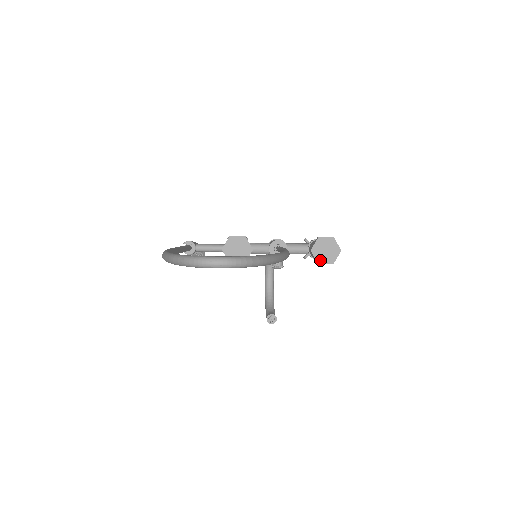
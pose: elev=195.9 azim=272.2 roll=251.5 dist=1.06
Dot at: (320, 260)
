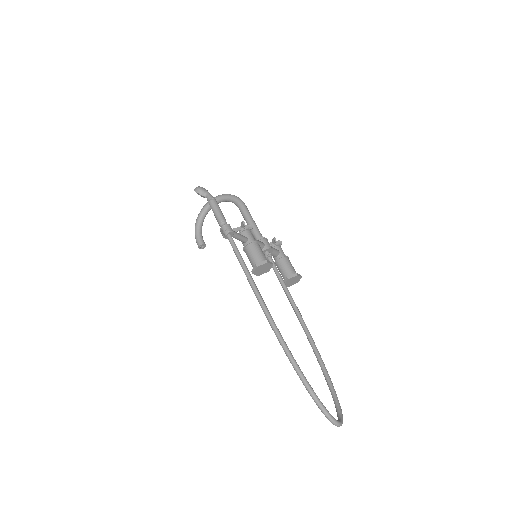
Dot at: (286, 284)
